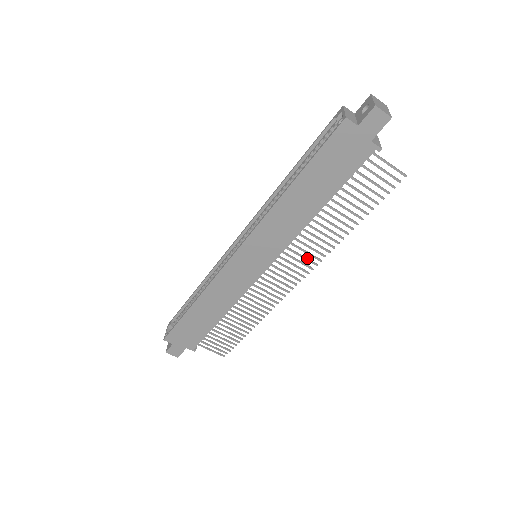
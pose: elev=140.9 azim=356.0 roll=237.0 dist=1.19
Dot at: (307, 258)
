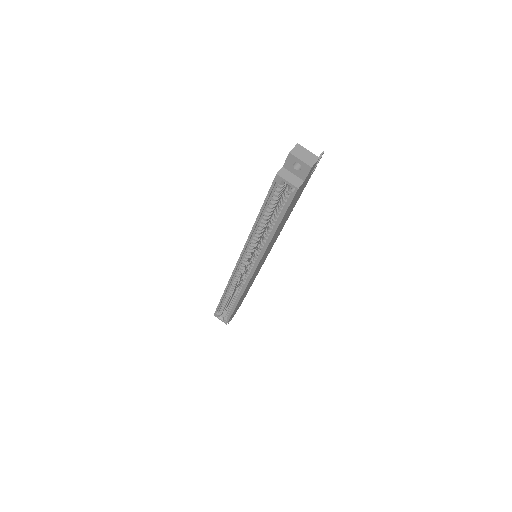
Dot at: occluded
